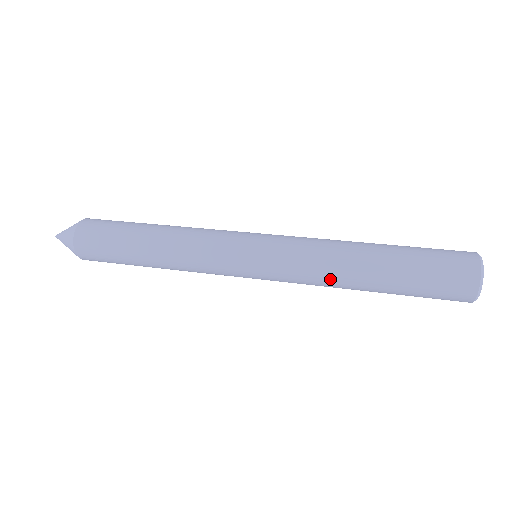
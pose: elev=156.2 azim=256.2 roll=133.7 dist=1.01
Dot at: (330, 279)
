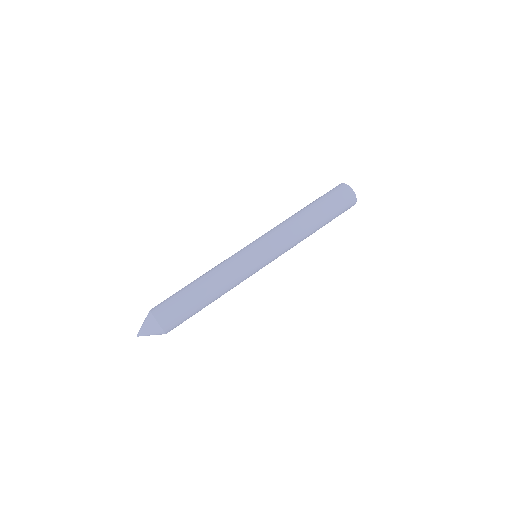
Dot at: occluded
